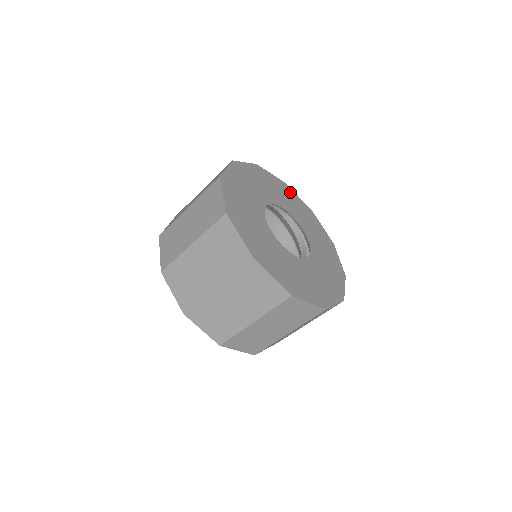
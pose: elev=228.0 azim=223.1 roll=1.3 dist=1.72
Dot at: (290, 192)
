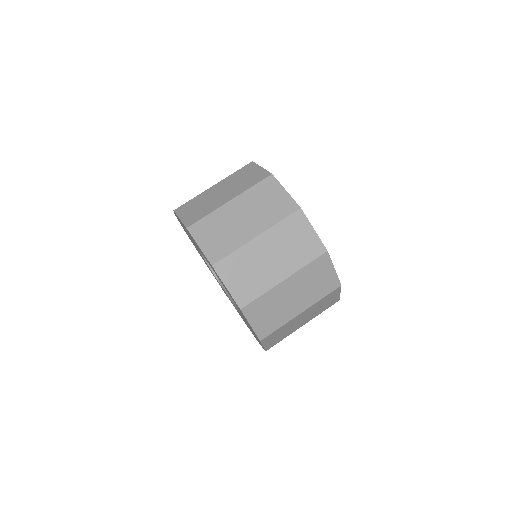
Dot at: occluded
